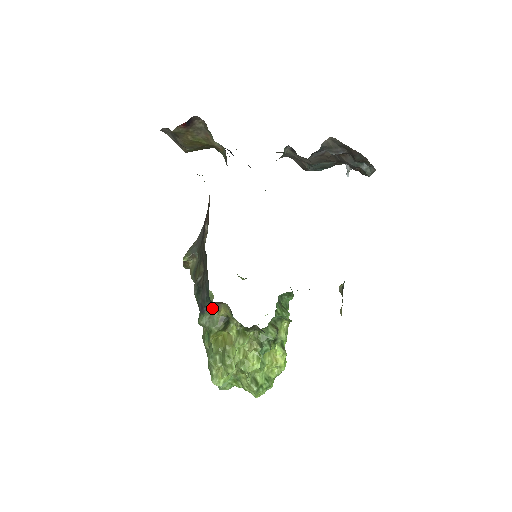
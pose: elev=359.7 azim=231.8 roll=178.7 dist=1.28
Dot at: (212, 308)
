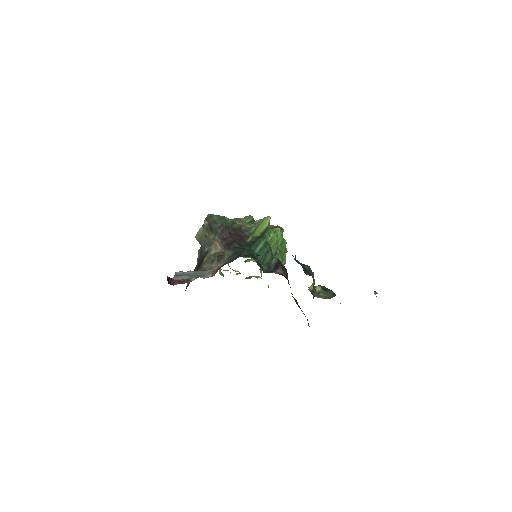
Dot at: occluded
